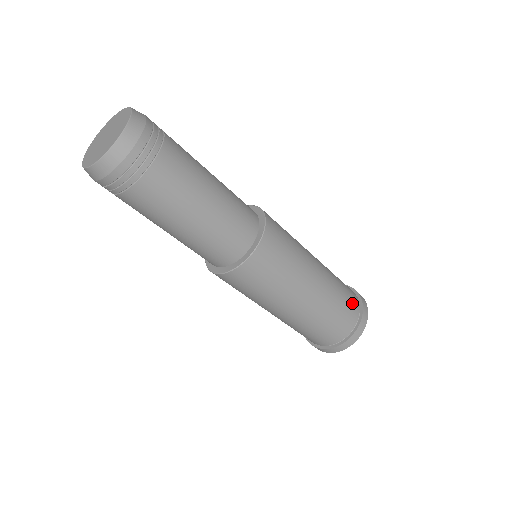
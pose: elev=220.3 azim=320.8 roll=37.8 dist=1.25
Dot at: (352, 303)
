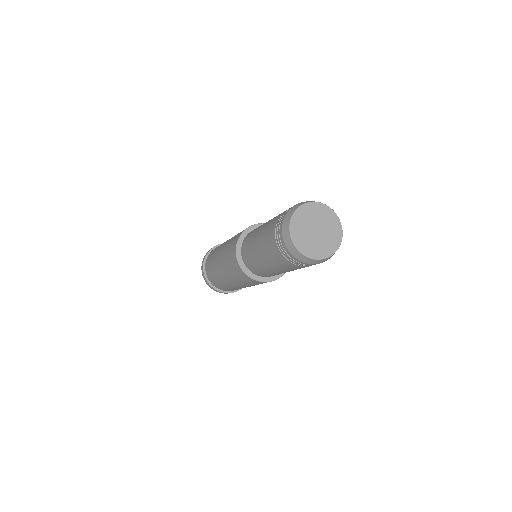
Dot at: occluded
